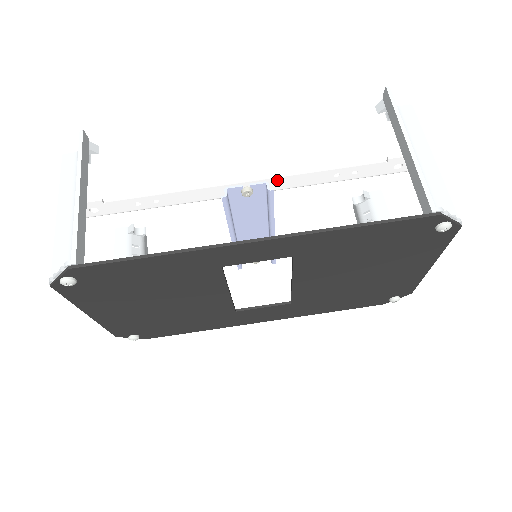
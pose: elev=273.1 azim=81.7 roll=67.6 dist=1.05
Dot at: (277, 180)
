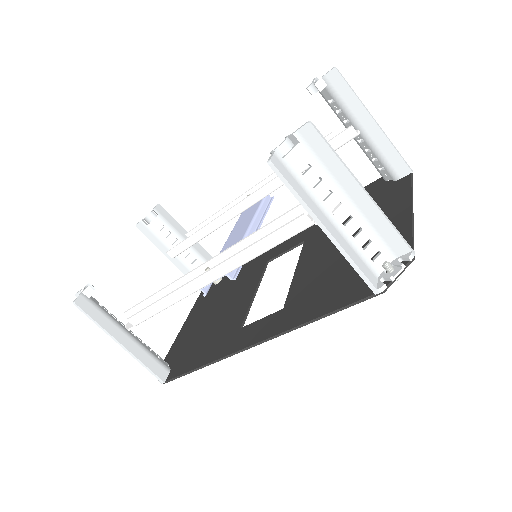
Dot at: occluded
